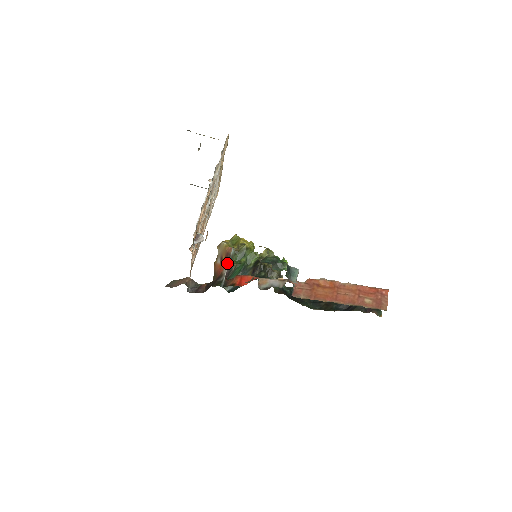
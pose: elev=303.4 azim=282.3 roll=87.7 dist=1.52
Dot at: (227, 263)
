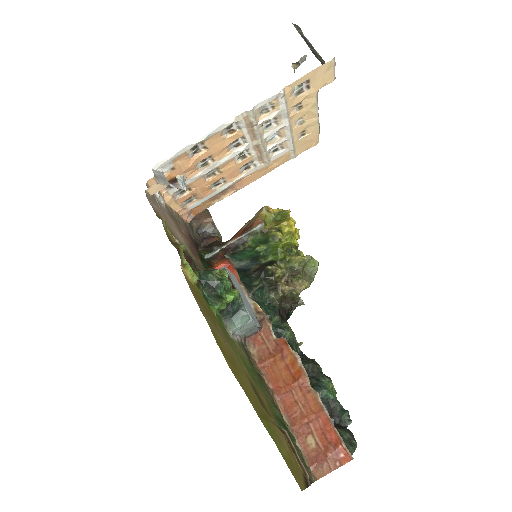
Dot at: (238, 236)
